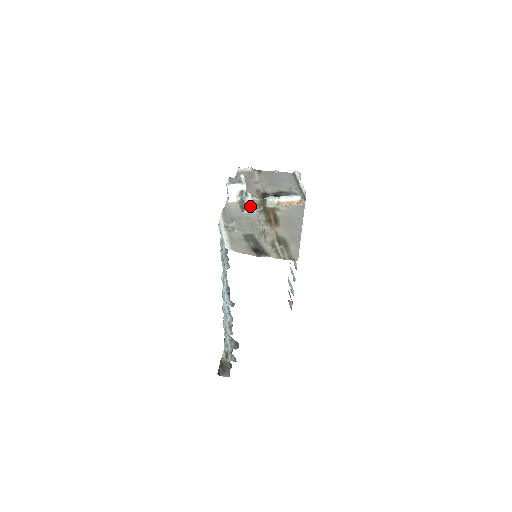
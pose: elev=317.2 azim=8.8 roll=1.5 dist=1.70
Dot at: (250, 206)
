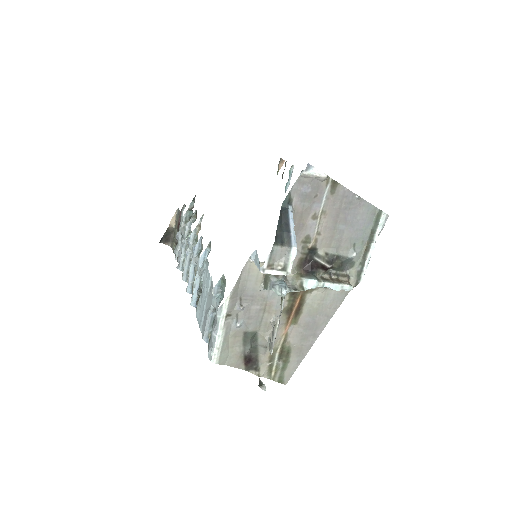
Dot at: occluded
